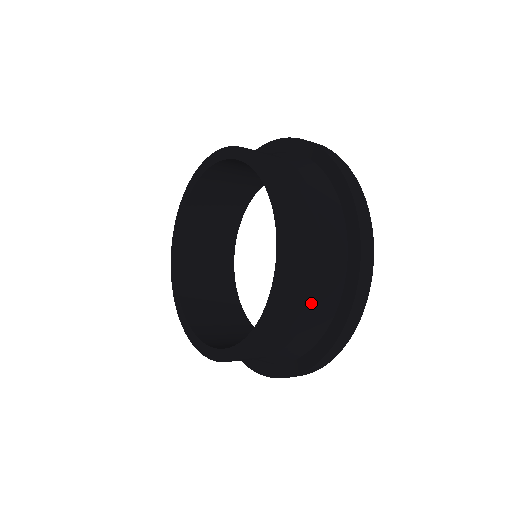
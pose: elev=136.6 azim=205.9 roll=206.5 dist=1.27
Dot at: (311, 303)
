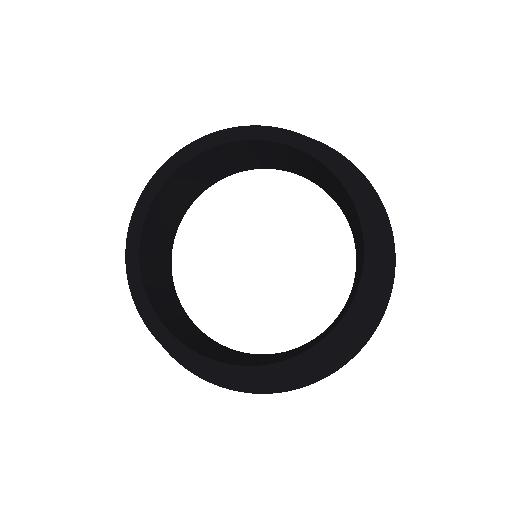
Dot at: occluded
